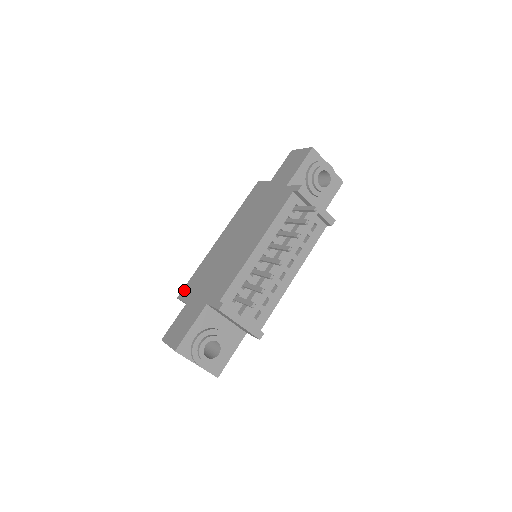
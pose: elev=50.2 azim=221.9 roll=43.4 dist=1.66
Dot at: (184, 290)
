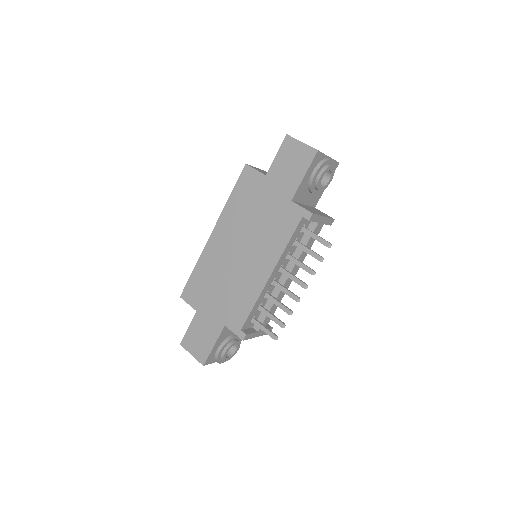
Dot at: (187, 291)
